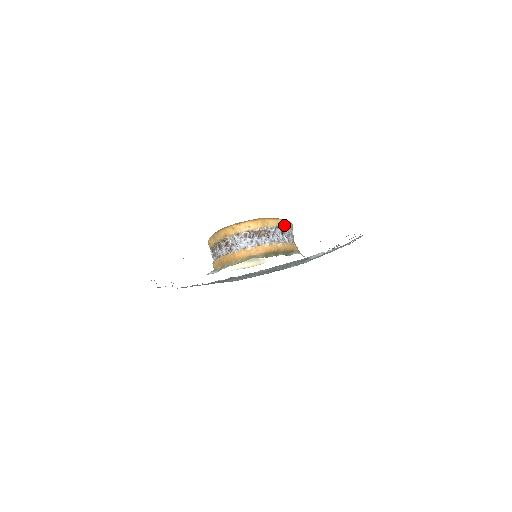
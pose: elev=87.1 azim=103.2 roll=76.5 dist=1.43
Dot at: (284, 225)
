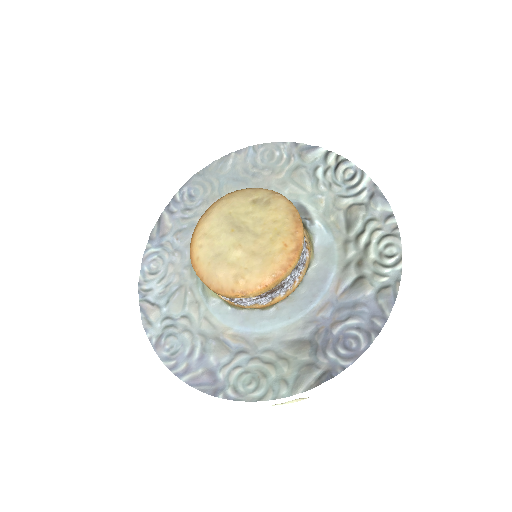
Dot at: (299, 260)
